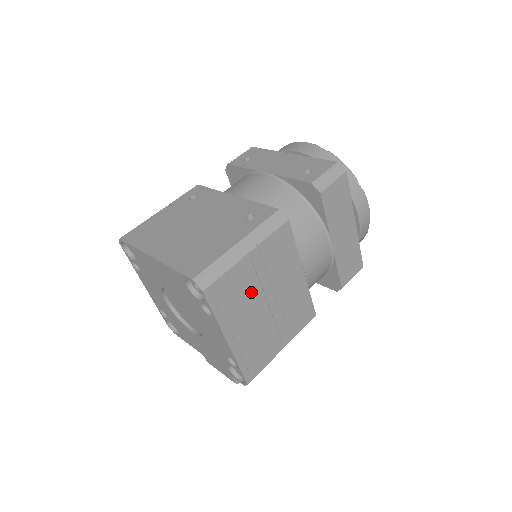
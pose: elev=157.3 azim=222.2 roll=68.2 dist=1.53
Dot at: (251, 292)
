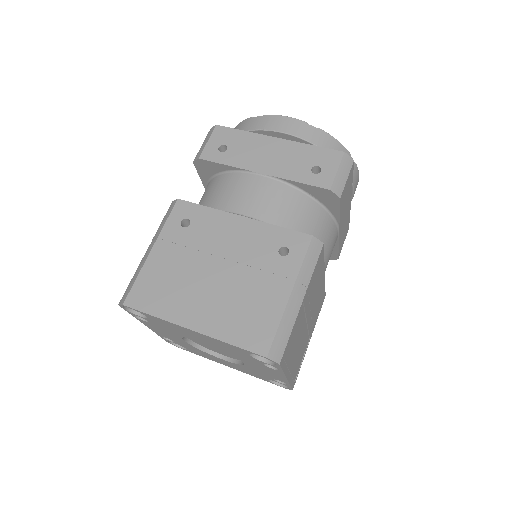
Dot at: (300, 327)
